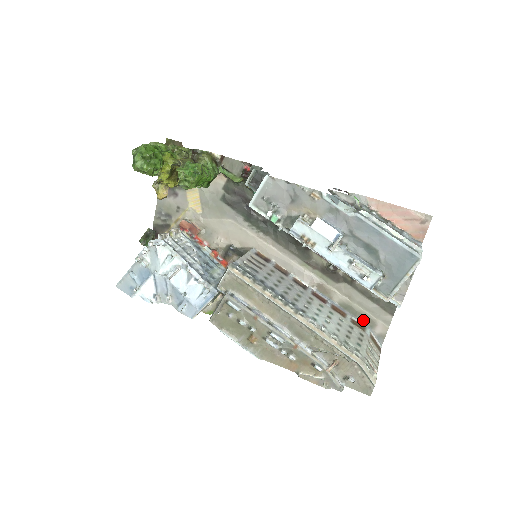
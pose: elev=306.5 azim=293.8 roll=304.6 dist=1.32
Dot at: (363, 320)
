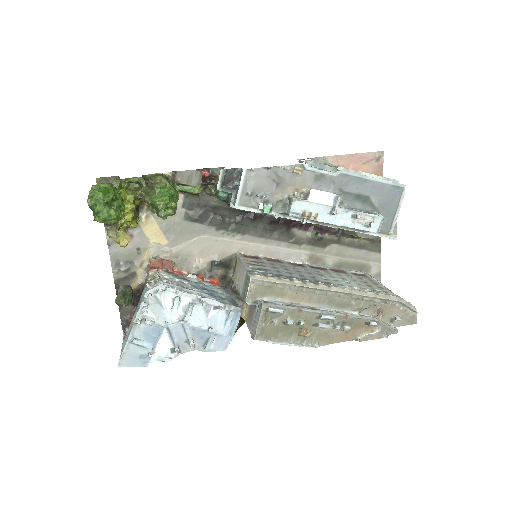
Dot at: (358, 269)
